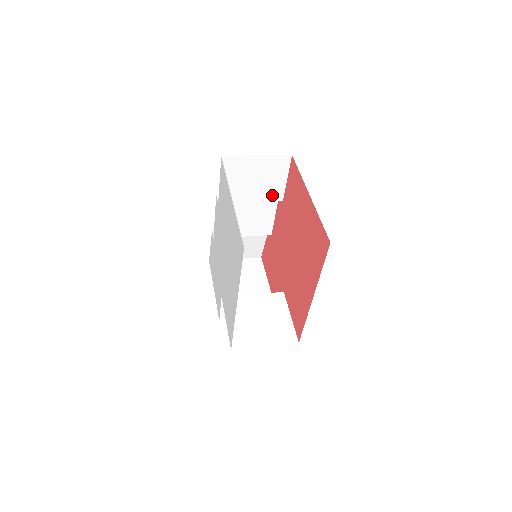
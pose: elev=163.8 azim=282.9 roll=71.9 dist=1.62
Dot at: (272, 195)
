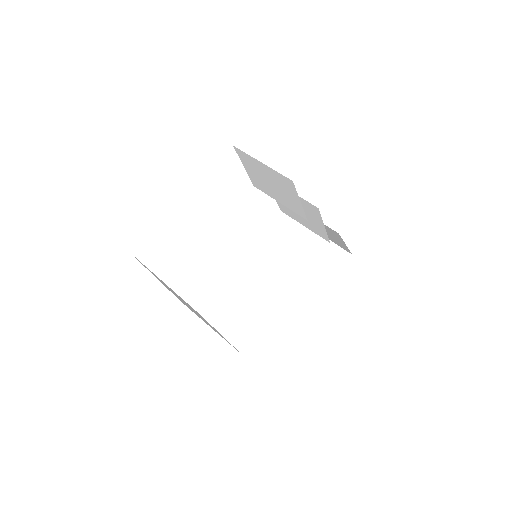
Dot at: (295, 208)
